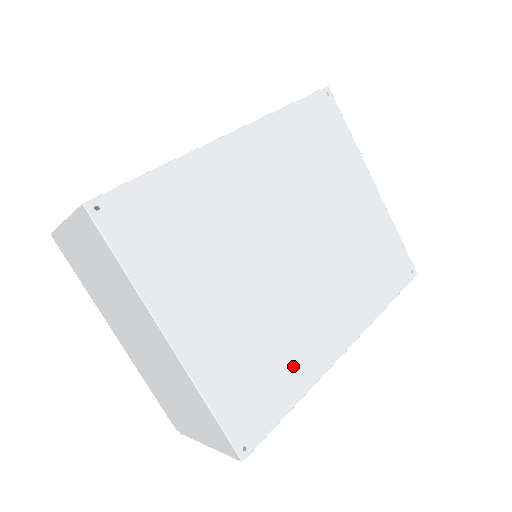
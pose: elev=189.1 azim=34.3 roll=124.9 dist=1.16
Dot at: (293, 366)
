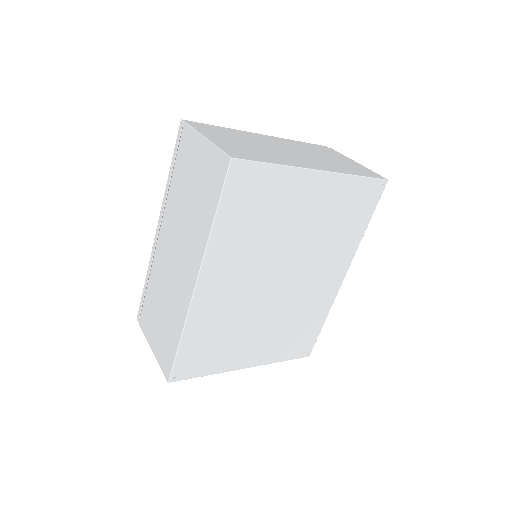
Dot at: (314, 314)
